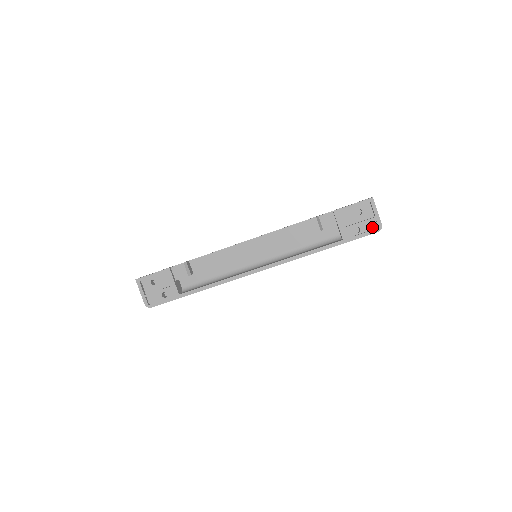
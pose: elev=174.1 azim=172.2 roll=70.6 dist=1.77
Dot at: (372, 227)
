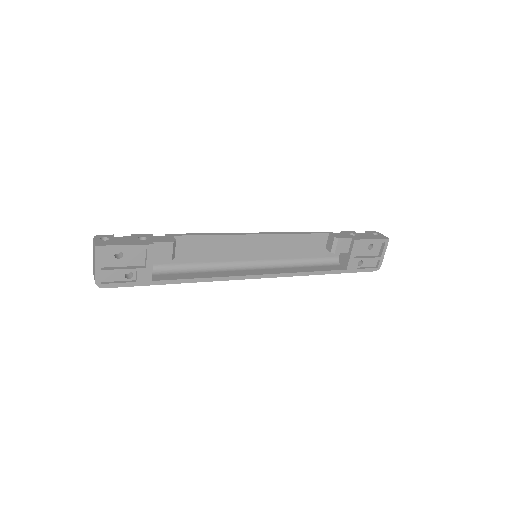
Dot at: (372, 264)
